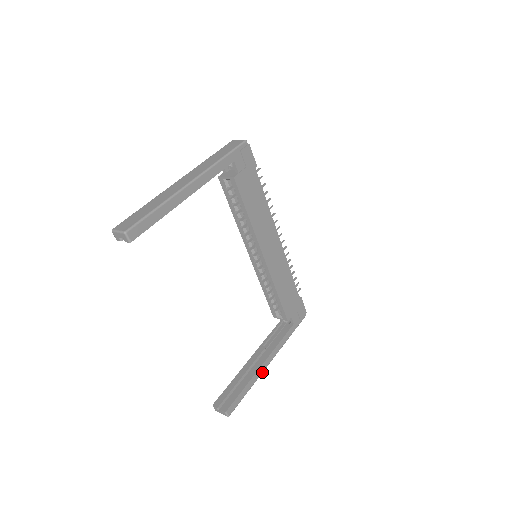
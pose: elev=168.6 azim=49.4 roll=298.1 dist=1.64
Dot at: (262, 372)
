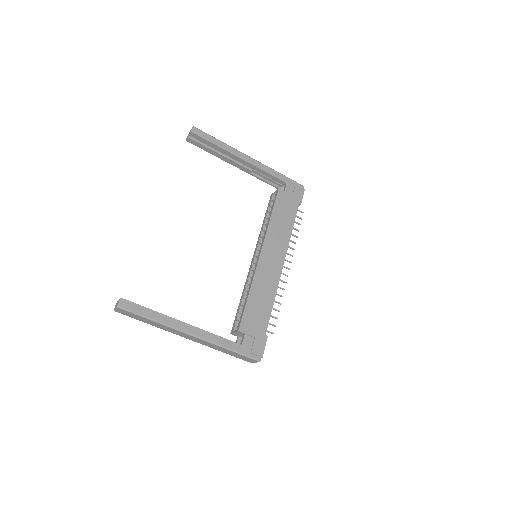
Dot at: (177, 328)
